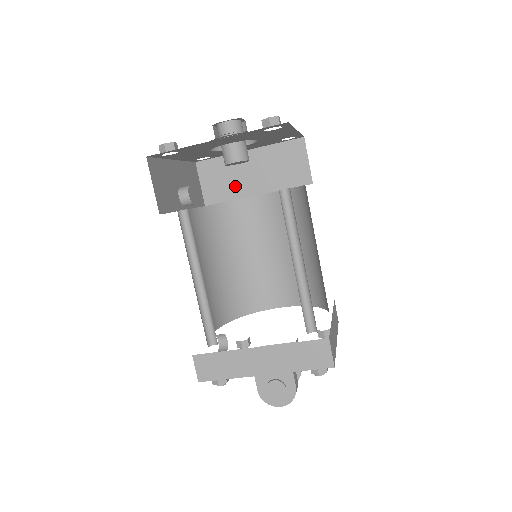
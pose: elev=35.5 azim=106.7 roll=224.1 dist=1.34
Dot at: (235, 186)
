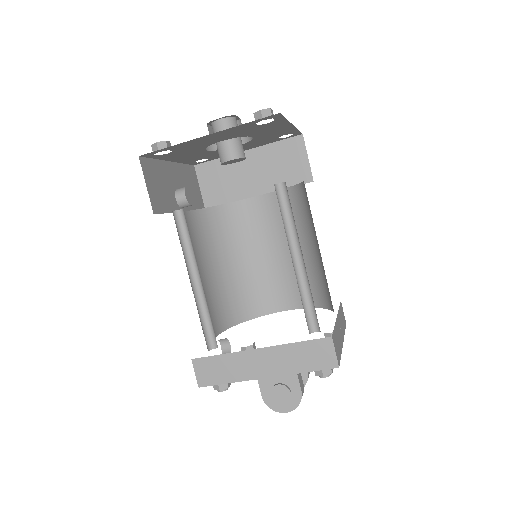
Dot at: (235, 188)
